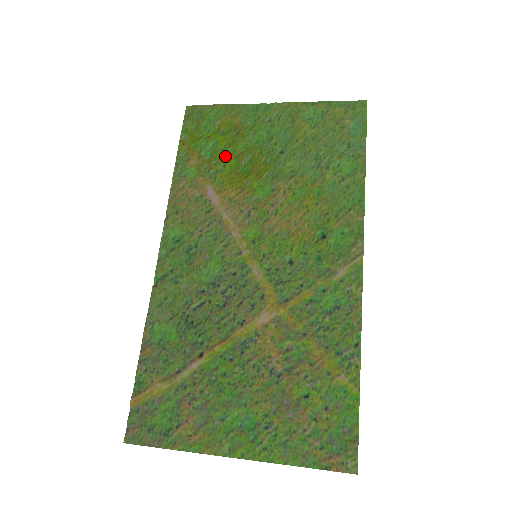
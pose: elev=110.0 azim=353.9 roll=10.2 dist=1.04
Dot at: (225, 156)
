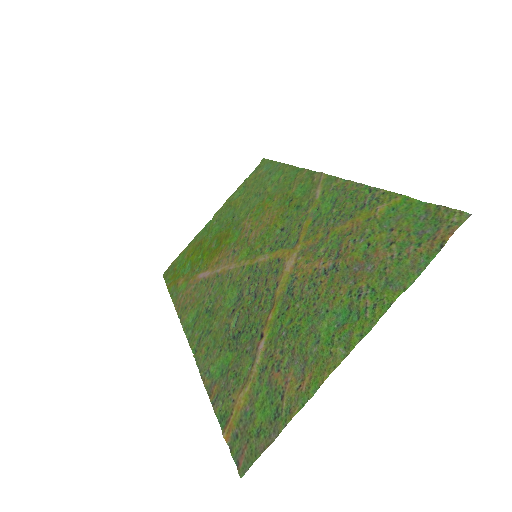
Dot at: (200, 258)
